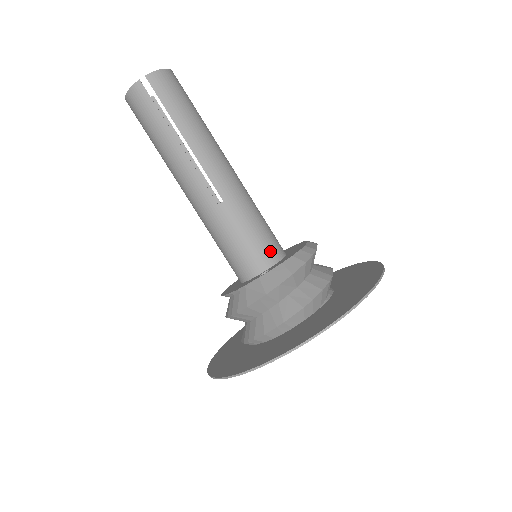
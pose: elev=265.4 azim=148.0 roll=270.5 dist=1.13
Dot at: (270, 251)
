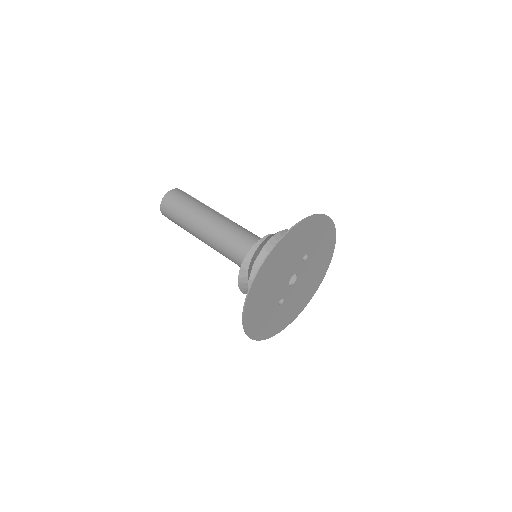
Dot at: occluded
